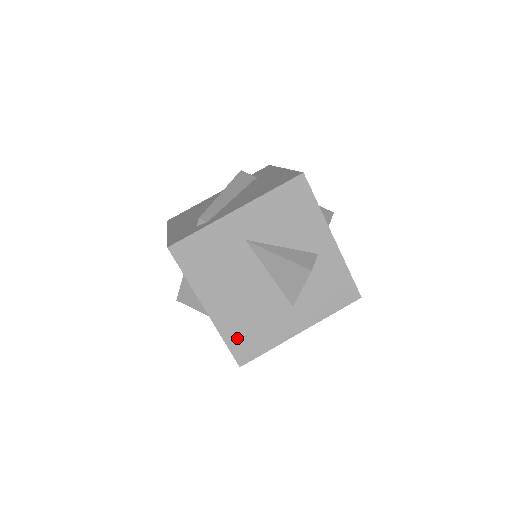
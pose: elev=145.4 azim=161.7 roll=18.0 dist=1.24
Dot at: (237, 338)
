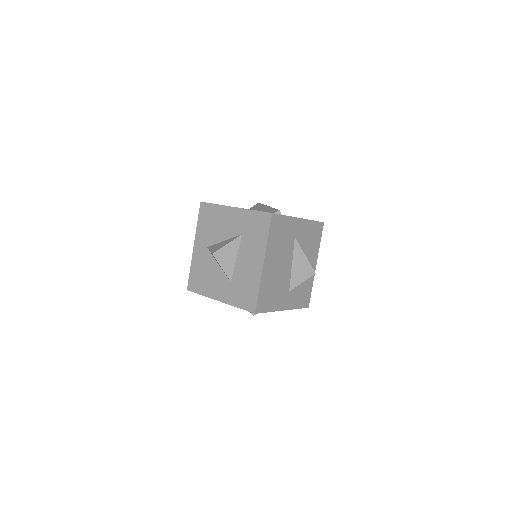
Dot at: (264, 293)
